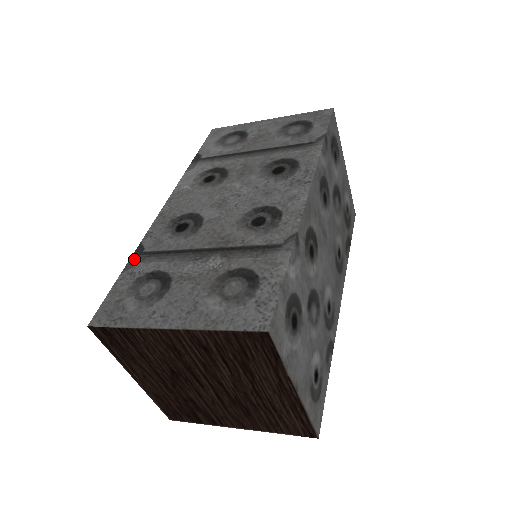
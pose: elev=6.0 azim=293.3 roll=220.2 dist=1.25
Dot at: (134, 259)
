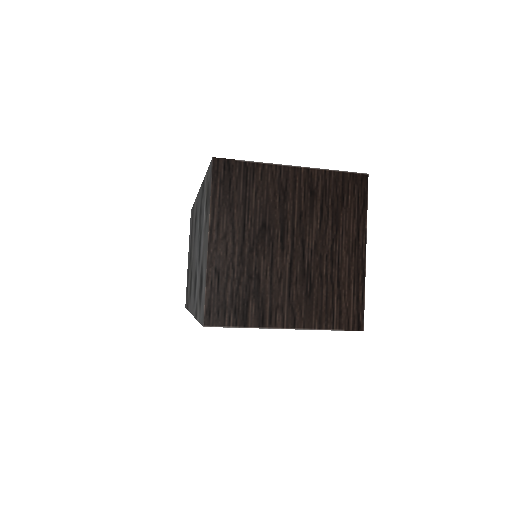
Dot at: occluded
